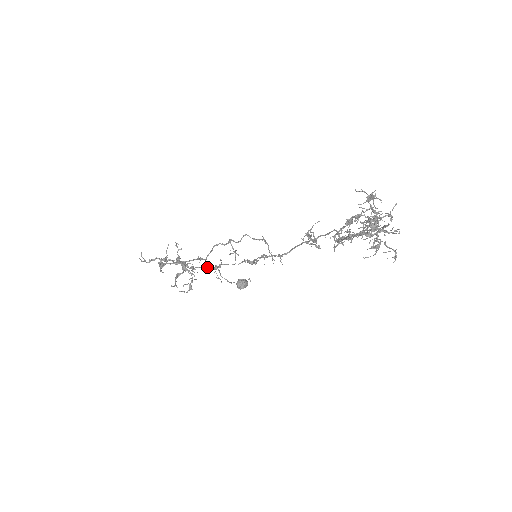
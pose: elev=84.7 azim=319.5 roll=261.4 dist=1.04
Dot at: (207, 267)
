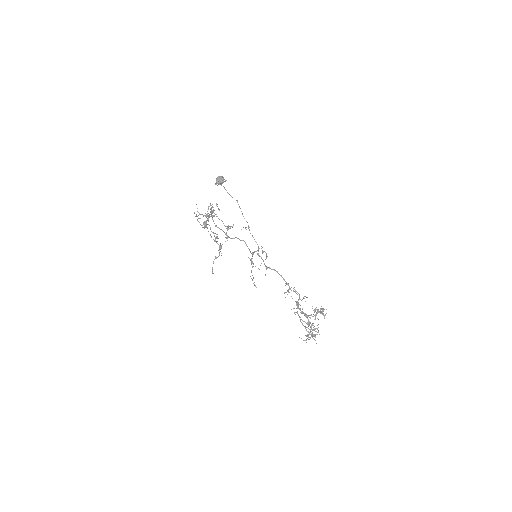
Dot at: (224, 225)
